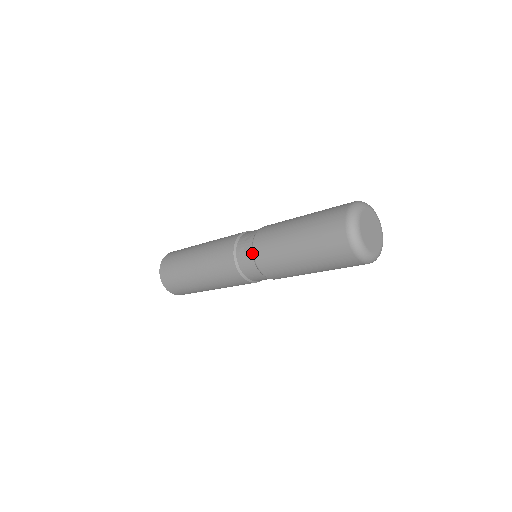
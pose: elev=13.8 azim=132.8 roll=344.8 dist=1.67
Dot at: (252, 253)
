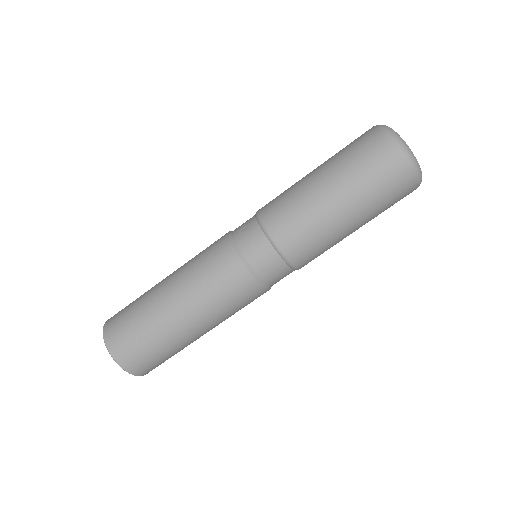
Dot at: (259, 222)
